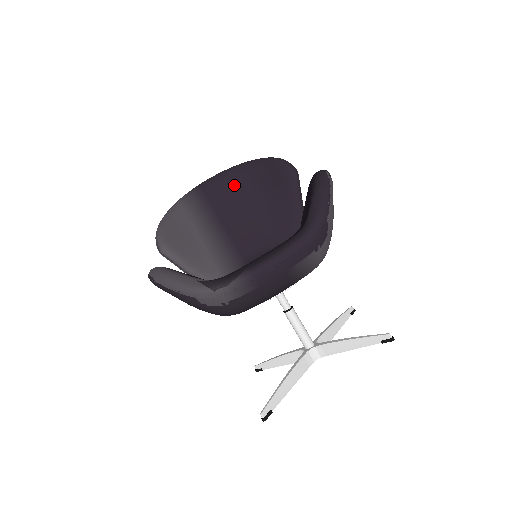
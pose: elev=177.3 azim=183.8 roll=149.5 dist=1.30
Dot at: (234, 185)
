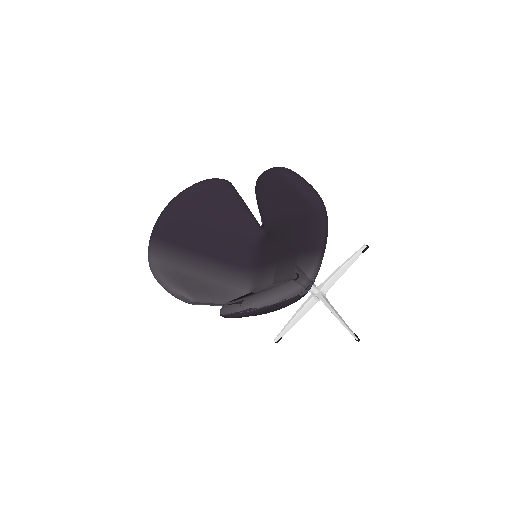
Dot at: (183, 219)
